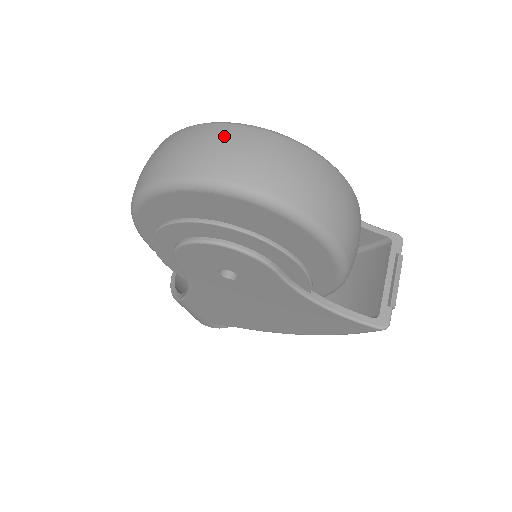
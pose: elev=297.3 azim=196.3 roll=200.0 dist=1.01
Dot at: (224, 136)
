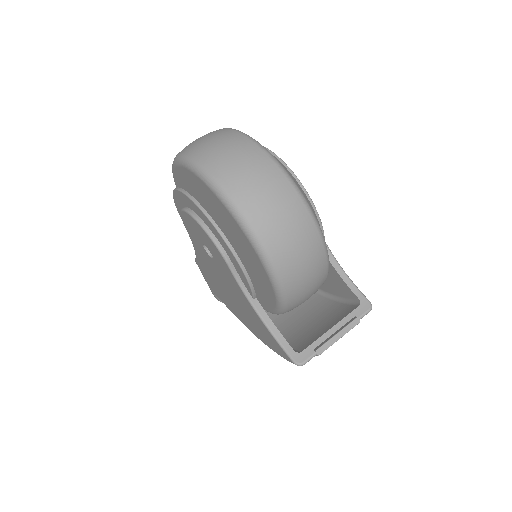
Dot at: (236, 144)
